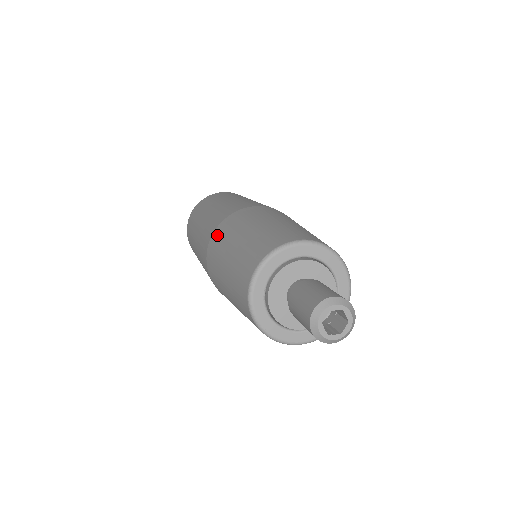
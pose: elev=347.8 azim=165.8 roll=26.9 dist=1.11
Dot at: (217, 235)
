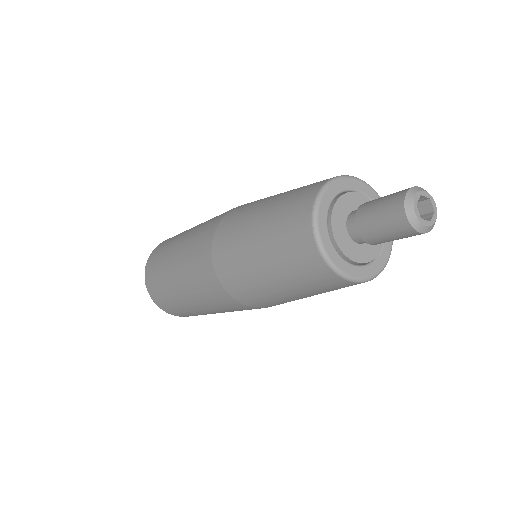
Dot at: (225, 272)
